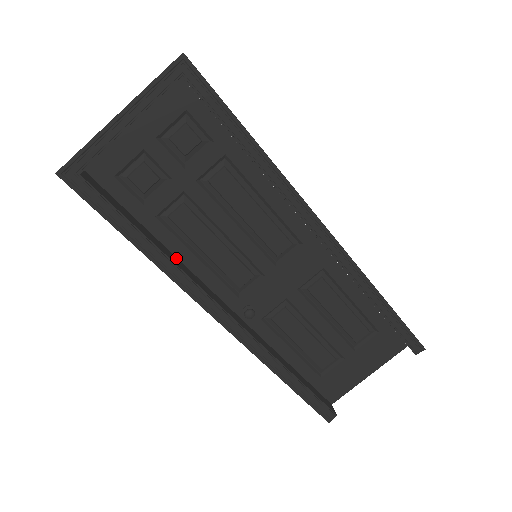
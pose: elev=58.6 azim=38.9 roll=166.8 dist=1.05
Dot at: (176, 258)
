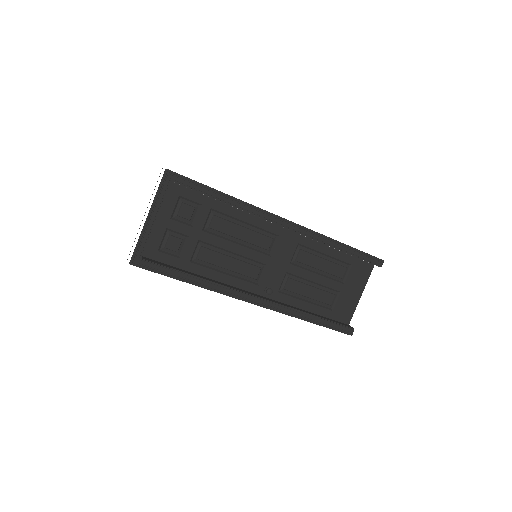
Dot at: (212, 280)
